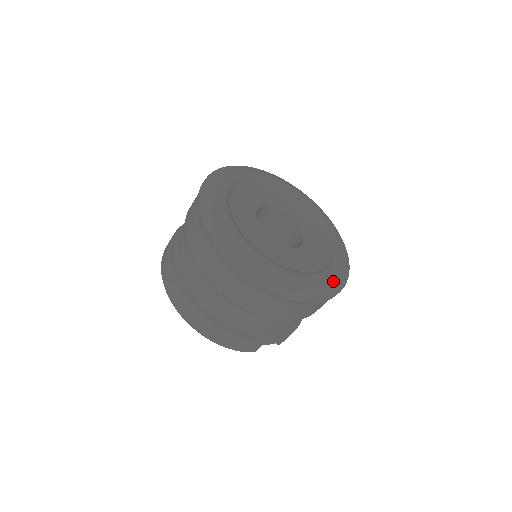
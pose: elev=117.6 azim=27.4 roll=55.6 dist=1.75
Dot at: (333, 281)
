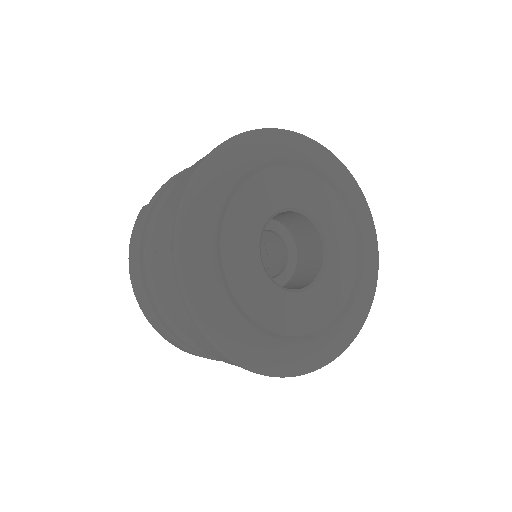
Dot at: (368, 298)
